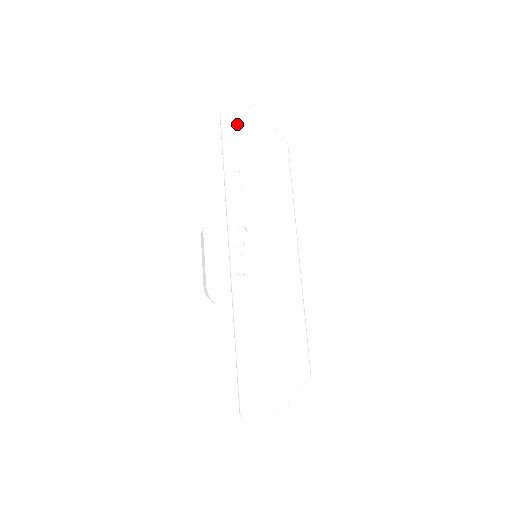
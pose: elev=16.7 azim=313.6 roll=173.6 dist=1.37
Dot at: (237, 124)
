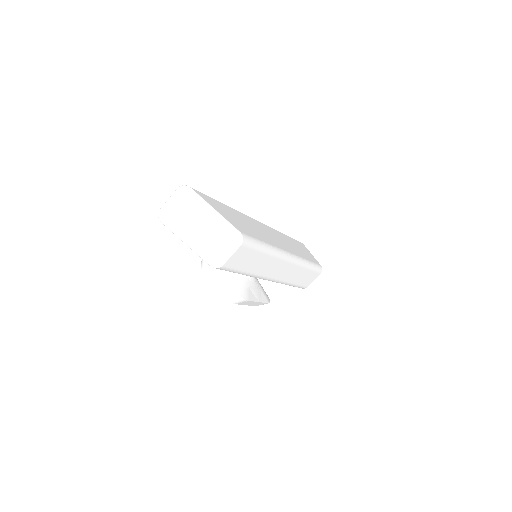
Dot at: occluded
